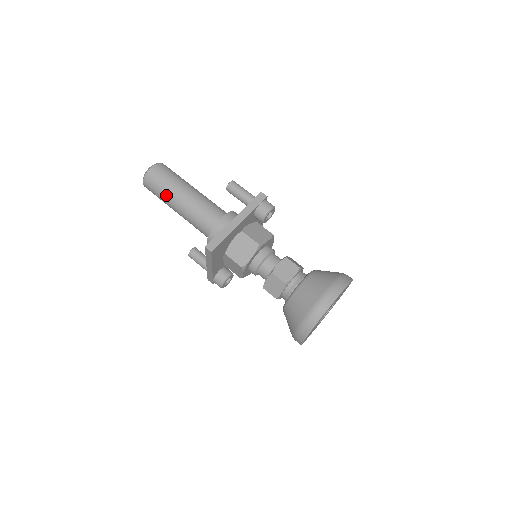
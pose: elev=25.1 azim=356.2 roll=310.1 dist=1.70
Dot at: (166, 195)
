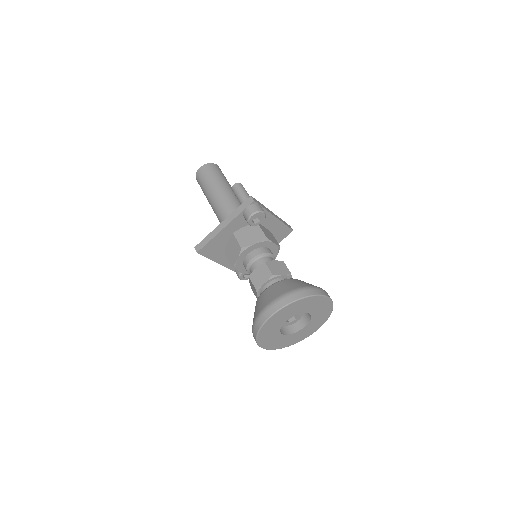
Dot at: (205, 194)
